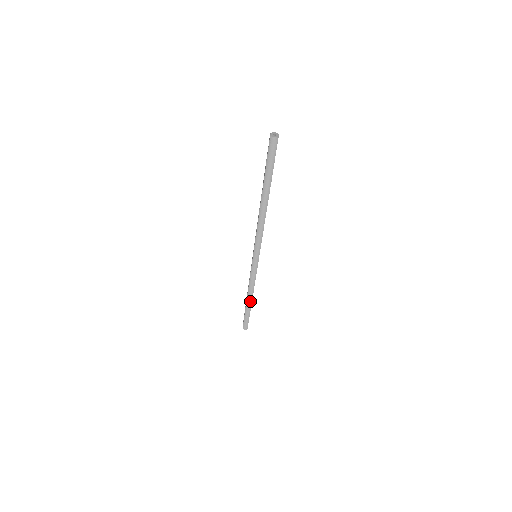
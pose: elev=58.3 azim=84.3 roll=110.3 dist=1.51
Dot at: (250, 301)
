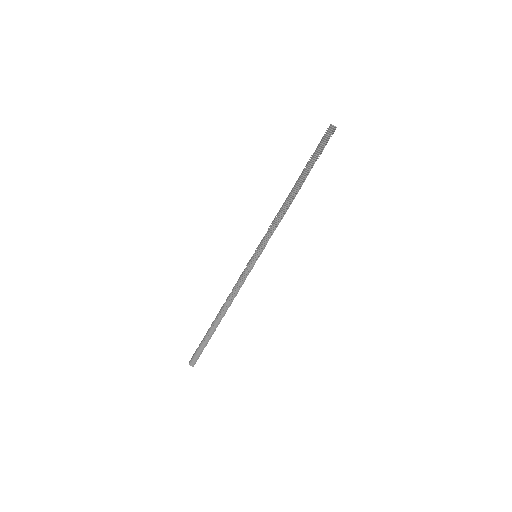
Dot at: (220, 319)
